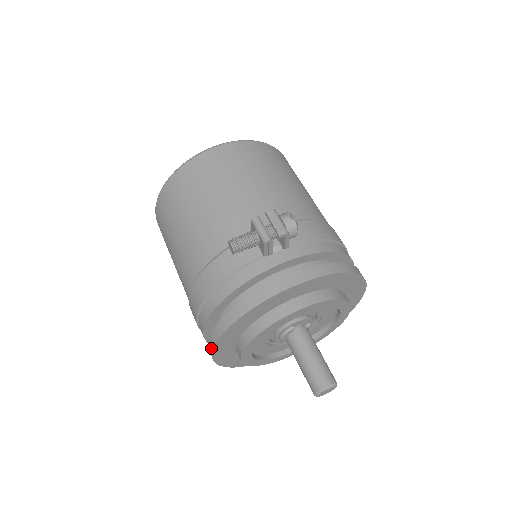
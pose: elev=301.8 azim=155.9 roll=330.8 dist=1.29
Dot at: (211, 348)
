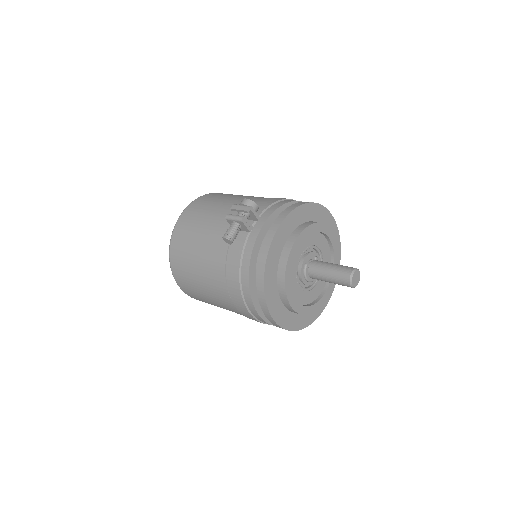
Dot at: (268, 314)
